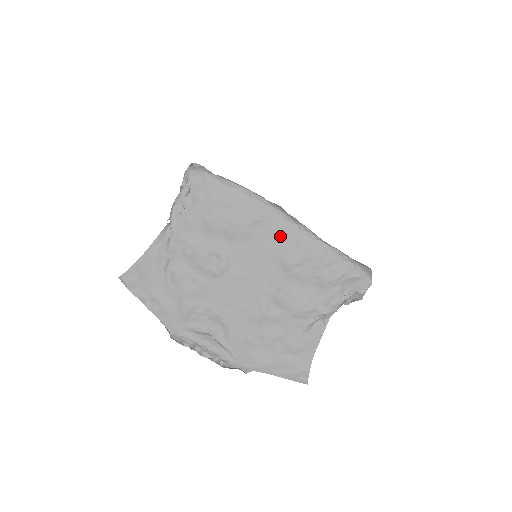
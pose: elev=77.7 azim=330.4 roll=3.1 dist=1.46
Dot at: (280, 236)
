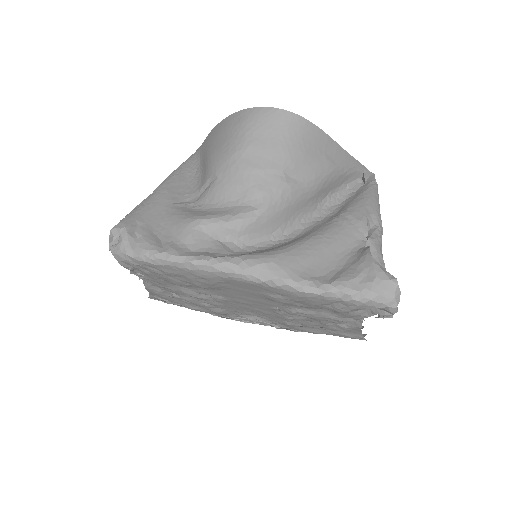
Dot at: (254, 288)
